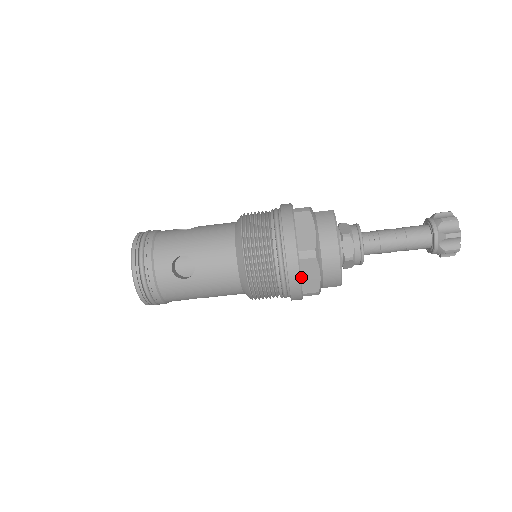
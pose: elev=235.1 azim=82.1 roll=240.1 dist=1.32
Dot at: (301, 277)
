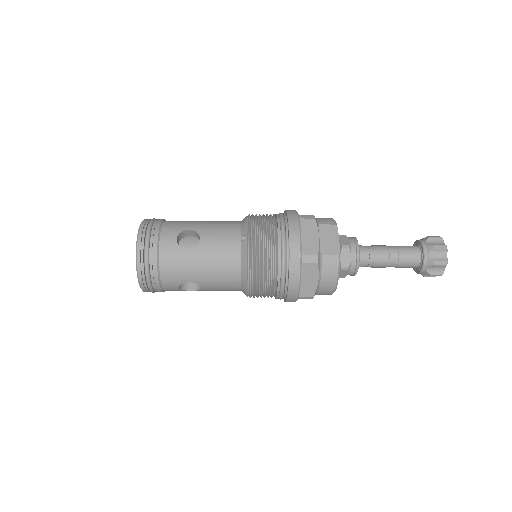
Dot at: occluded
